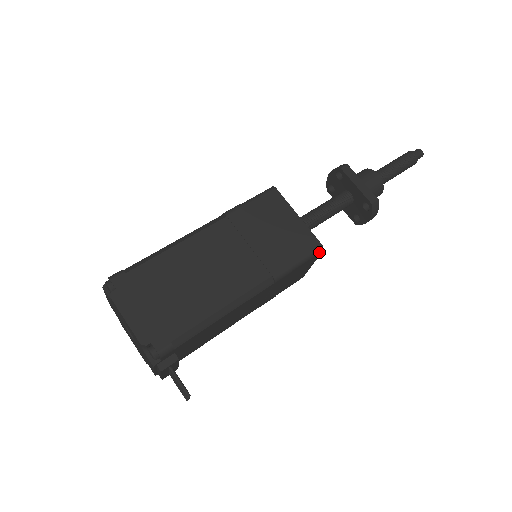
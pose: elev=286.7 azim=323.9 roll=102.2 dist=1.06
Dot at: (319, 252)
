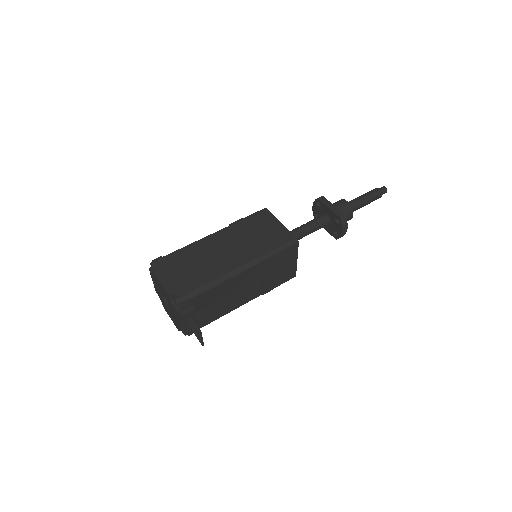
Dot at: (295, 243)
